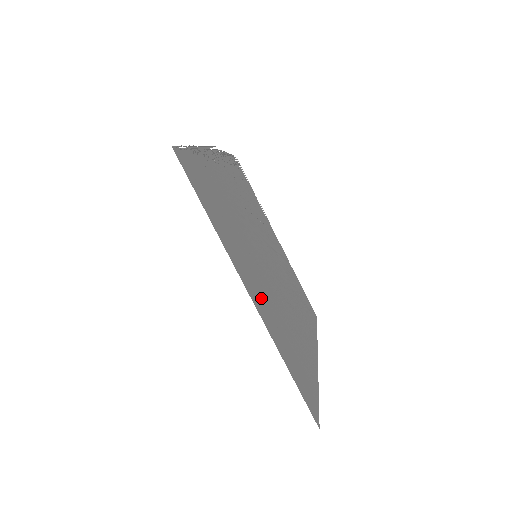
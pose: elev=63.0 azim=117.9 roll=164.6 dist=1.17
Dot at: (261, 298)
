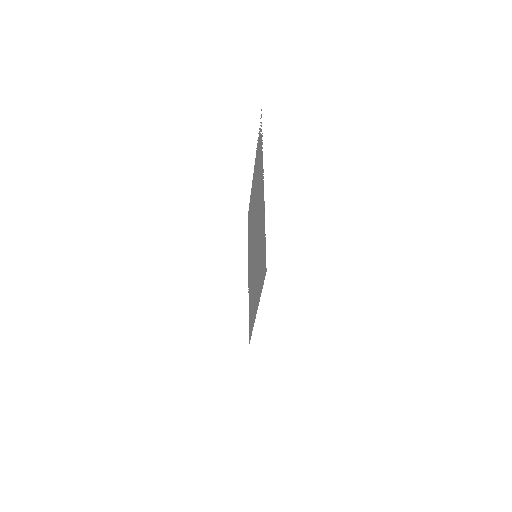
Dot at: occluded
